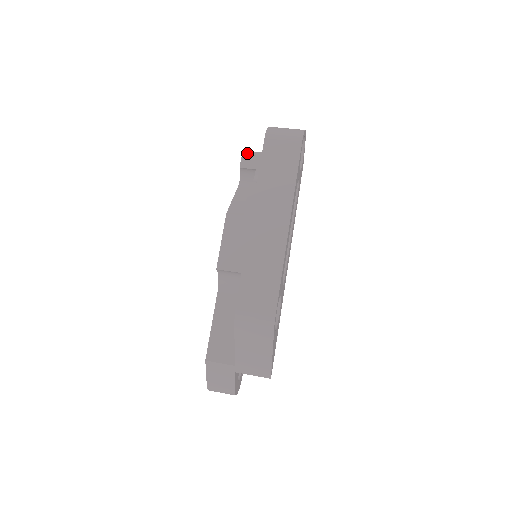
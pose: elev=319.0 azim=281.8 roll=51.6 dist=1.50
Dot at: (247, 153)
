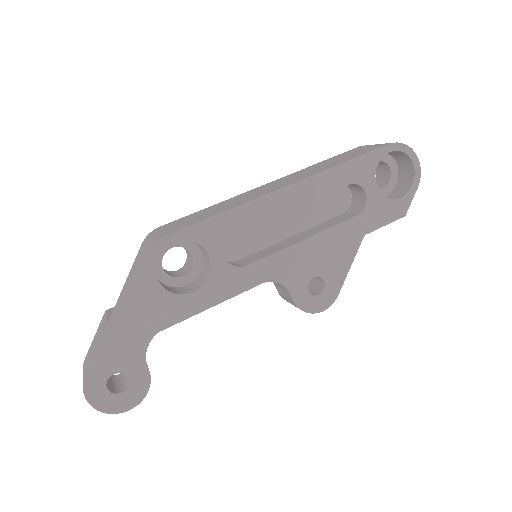
Dot at: occluded
